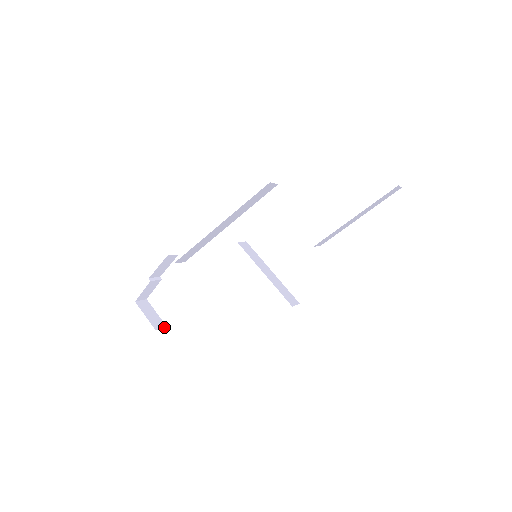
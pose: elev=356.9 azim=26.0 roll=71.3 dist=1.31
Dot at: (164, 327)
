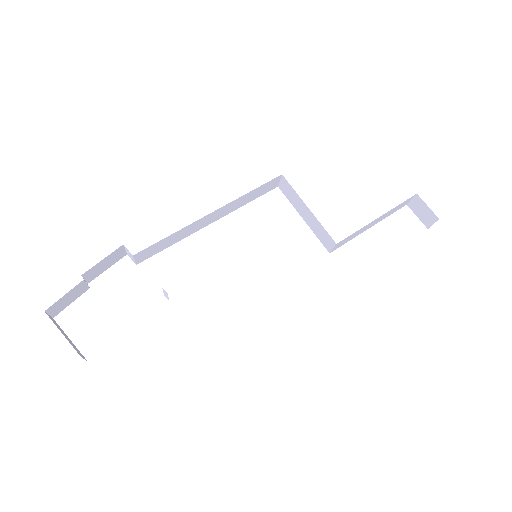
Dot at: (85, 359)
